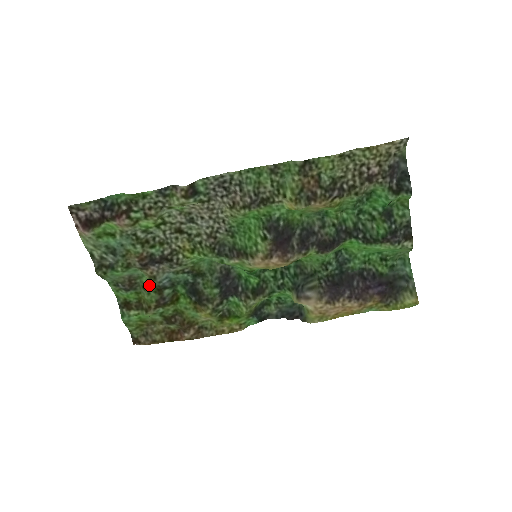
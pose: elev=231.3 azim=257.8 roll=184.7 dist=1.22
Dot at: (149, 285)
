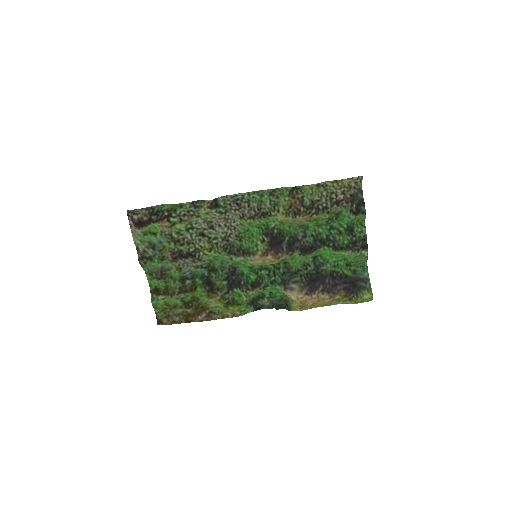
Dot at: (175, 275)
